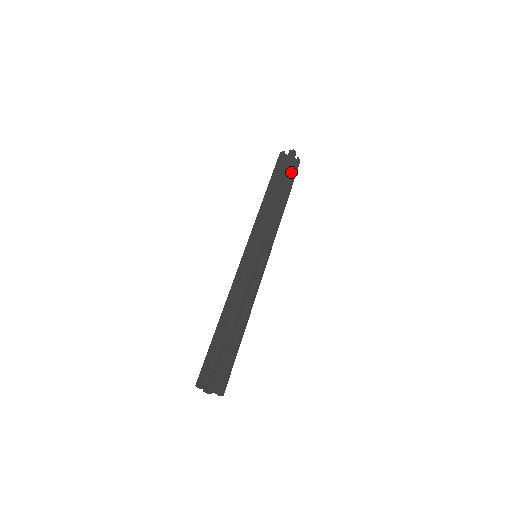
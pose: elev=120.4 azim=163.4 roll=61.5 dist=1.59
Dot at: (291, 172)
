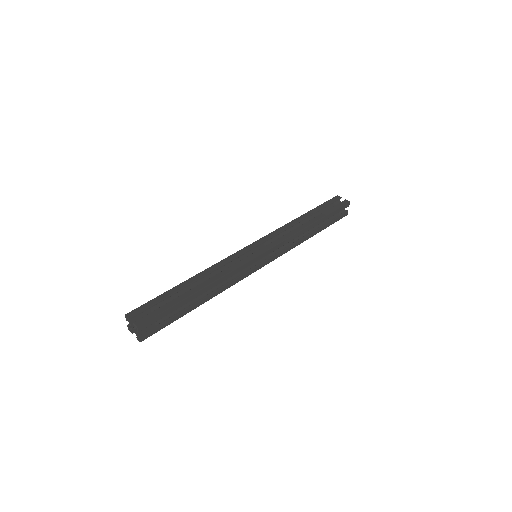
Dot at: occluded
